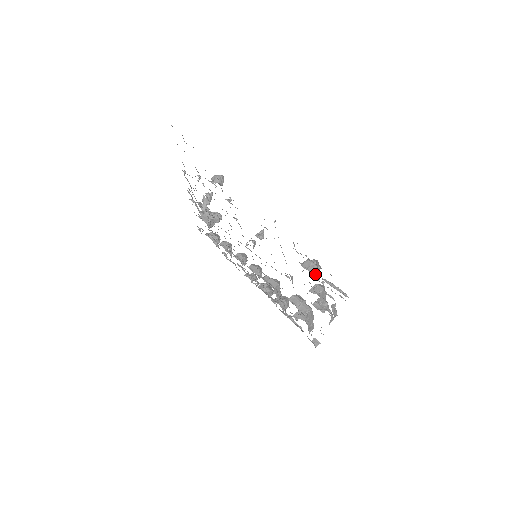
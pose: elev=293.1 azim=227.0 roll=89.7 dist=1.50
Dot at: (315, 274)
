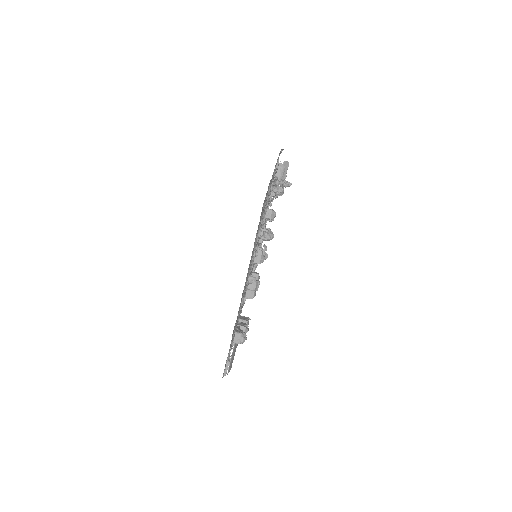
Dot at: (234, 345)
